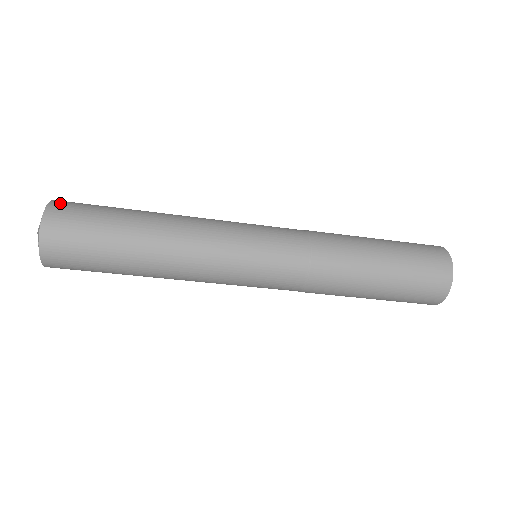
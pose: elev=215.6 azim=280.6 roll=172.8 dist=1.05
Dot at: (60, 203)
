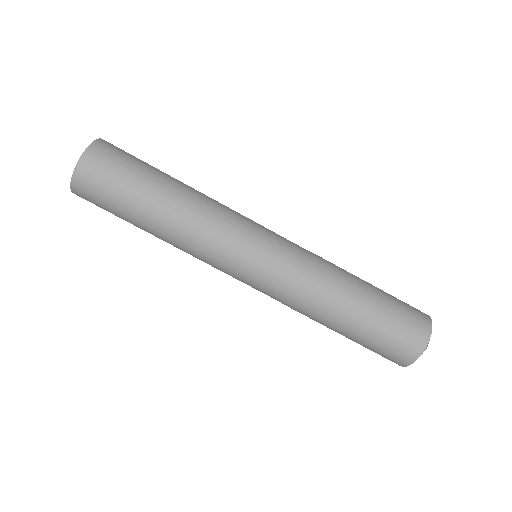
Dot at: occluded
